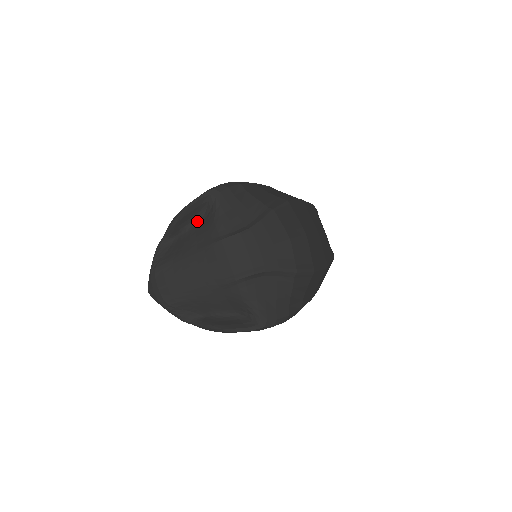
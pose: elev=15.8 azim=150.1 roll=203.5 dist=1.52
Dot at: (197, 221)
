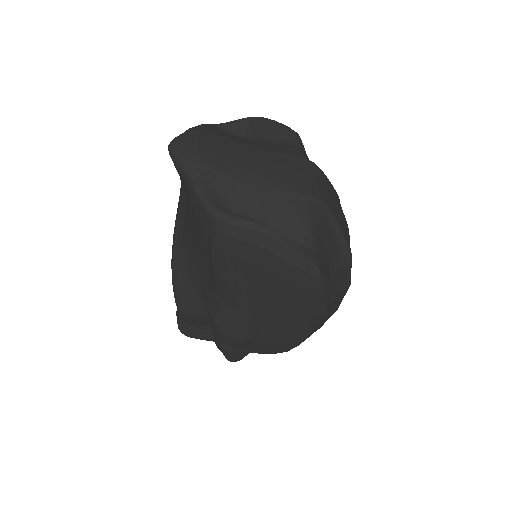
Dot at: (266, 141)
